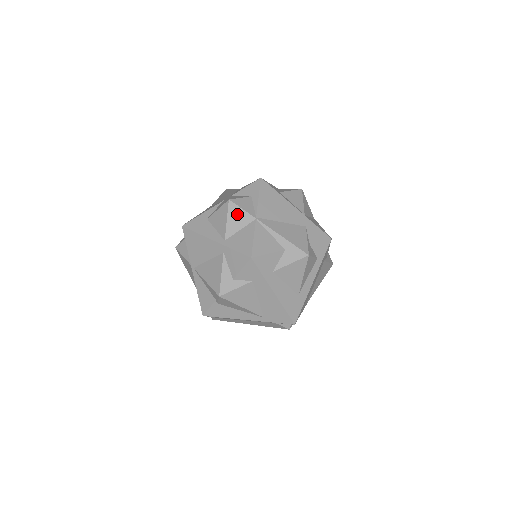
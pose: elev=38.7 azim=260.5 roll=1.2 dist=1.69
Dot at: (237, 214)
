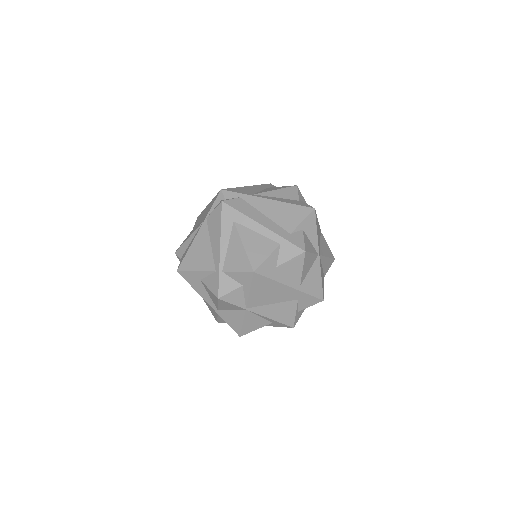
Dot at: (227, 305)
